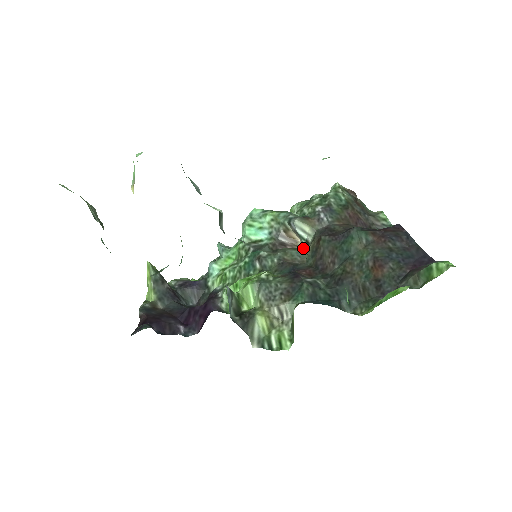
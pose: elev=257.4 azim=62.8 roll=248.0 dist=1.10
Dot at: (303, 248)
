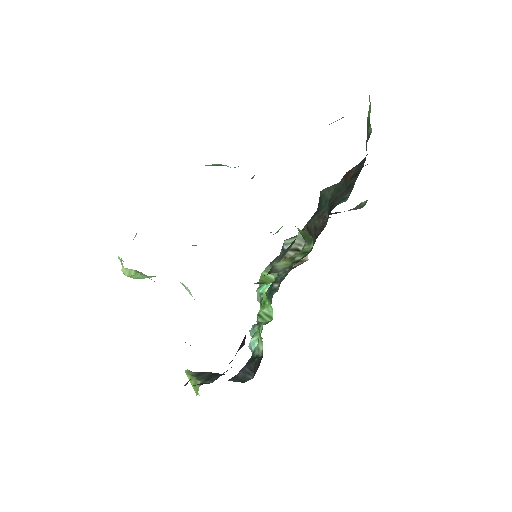
Dot at: (306, 253)
